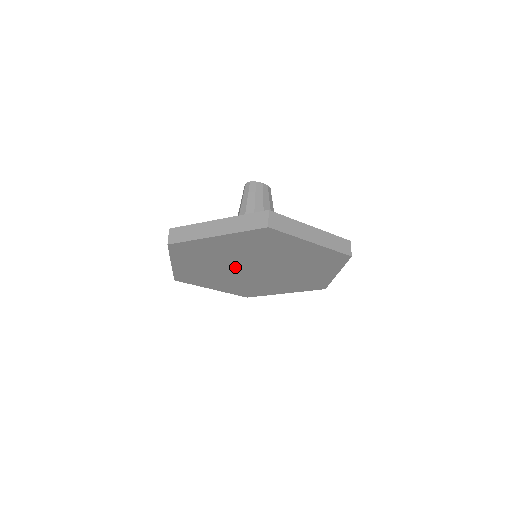
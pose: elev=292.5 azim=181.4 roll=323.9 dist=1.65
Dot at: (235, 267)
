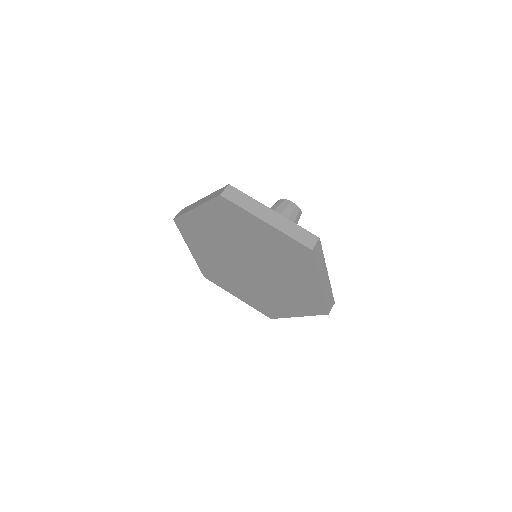
Dot at: (233, 260)
